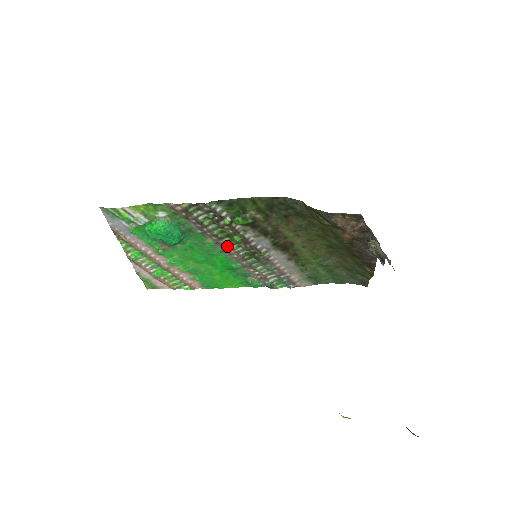
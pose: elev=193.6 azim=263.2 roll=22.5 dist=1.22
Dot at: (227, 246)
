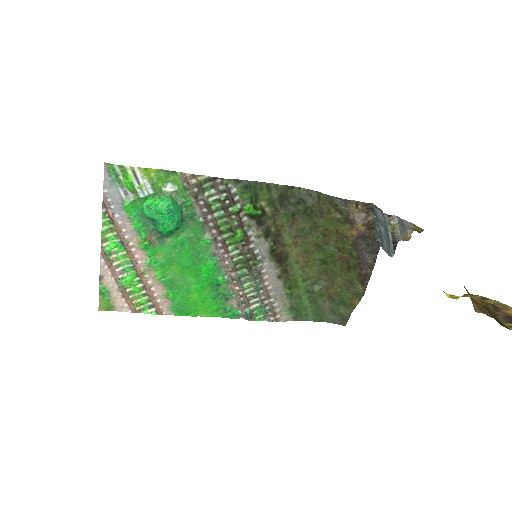
Dot at: (224, 245)
